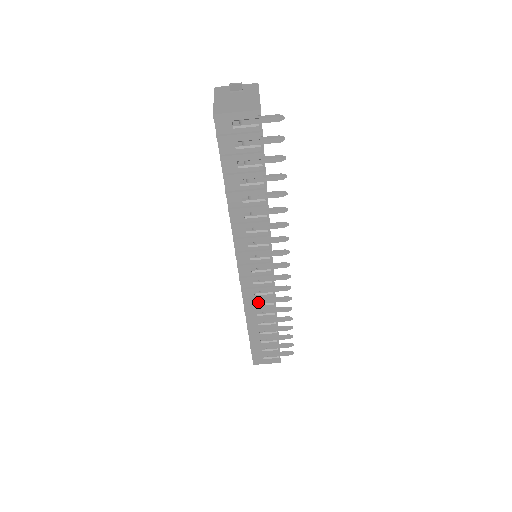
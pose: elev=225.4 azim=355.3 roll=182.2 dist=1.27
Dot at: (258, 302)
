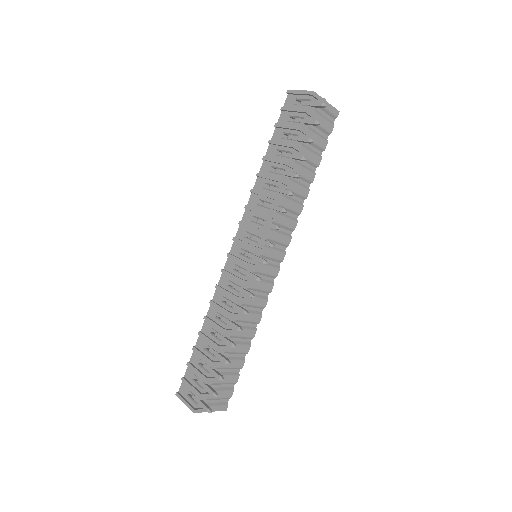
Dot at: (225, 301)
